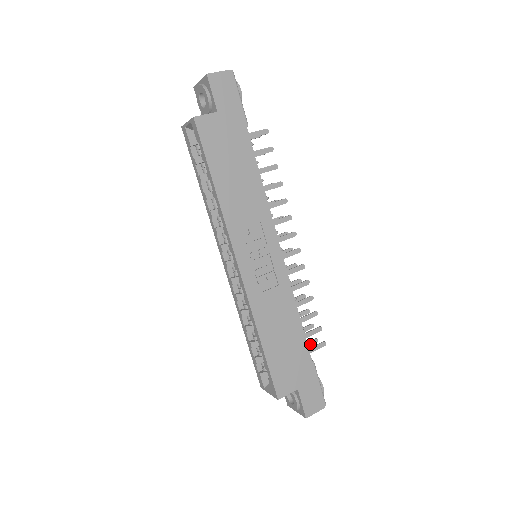
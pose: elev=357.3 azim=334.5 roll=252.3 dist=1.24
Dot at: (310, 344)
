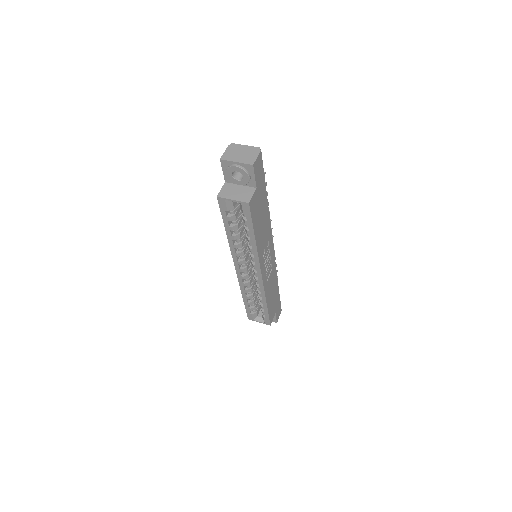
Dot at: occluded
